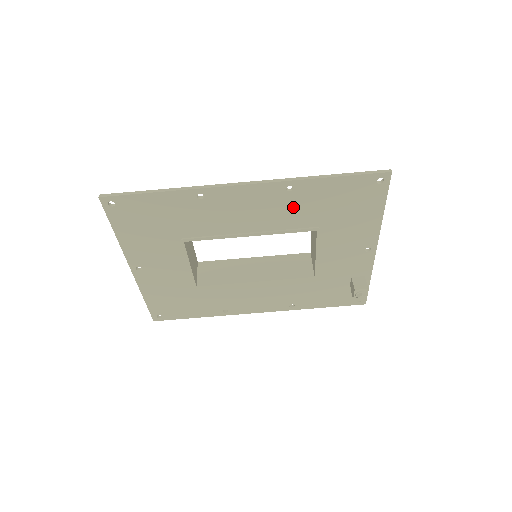
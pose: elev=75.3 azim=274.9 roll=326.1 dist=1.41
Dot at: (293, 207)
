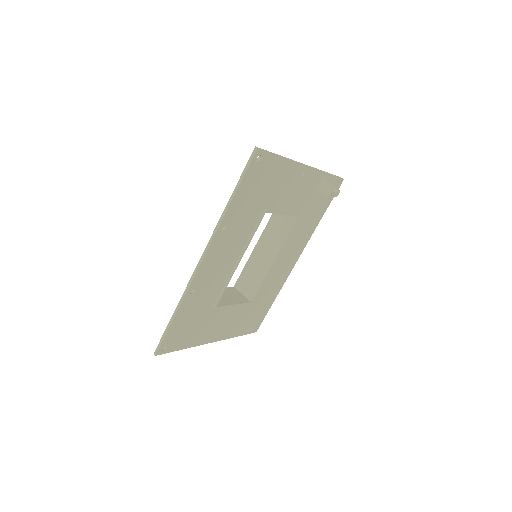
Dot at: (238, 228)
